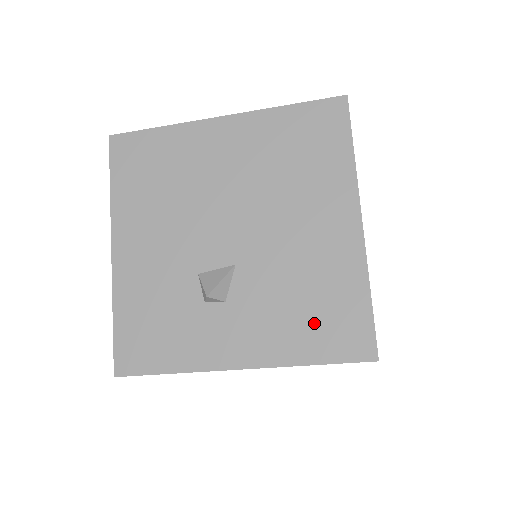
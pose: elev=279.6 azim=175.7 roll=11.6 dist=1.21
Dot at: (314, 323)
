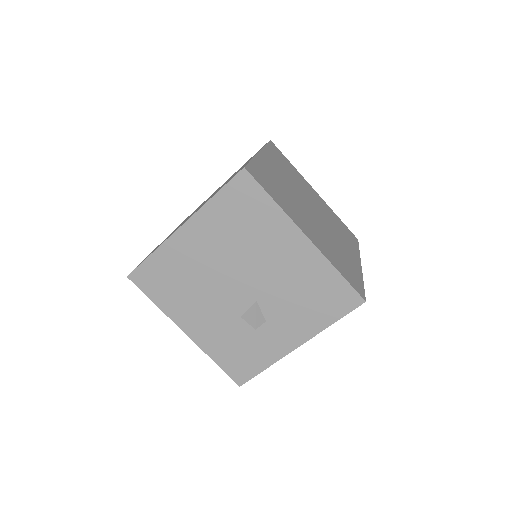
Dot at: (320, 304)
